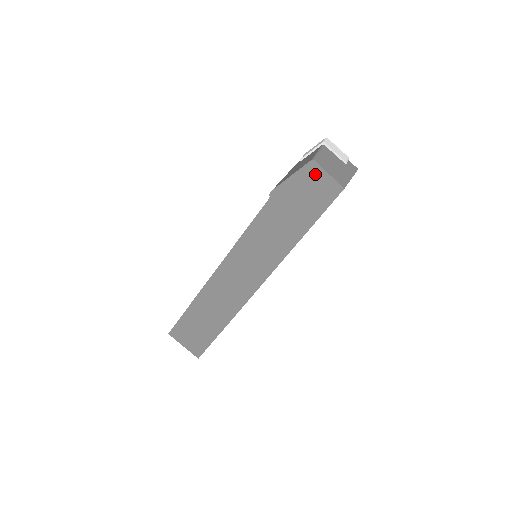
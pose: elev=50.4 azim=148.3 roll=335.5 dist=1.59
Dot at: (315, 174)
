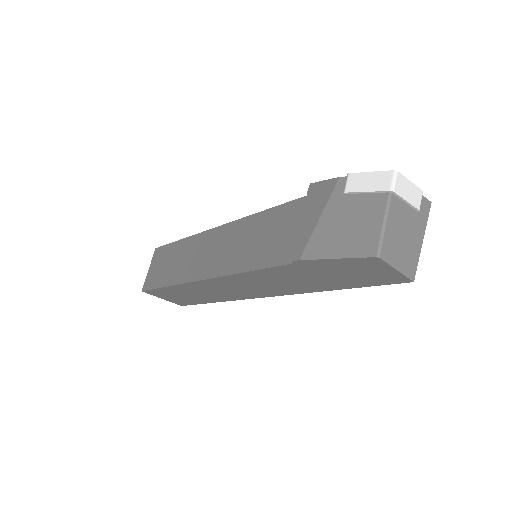
Dot at: (375, 266)
